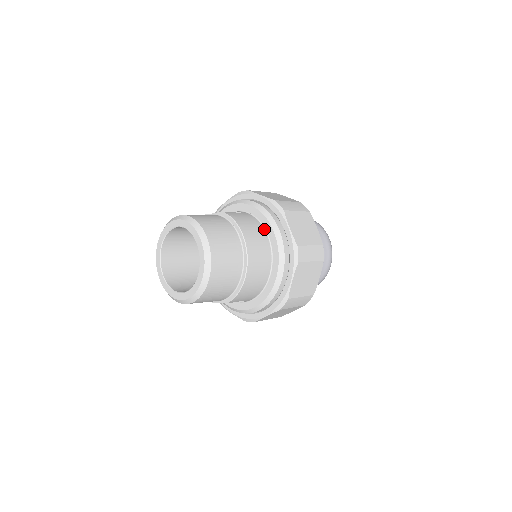
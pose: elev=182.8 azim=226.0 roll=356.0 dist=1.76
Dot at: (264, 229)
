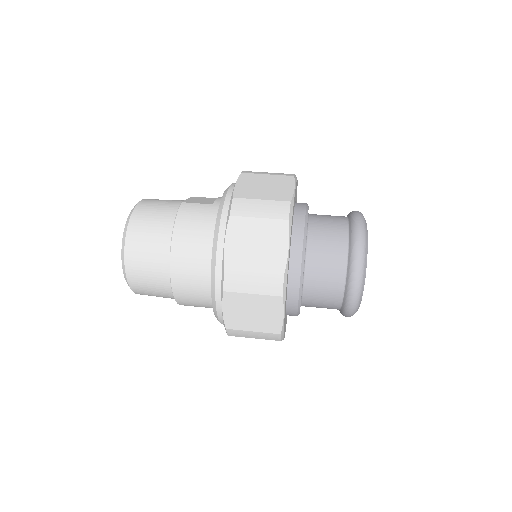
Dot at: occluded
